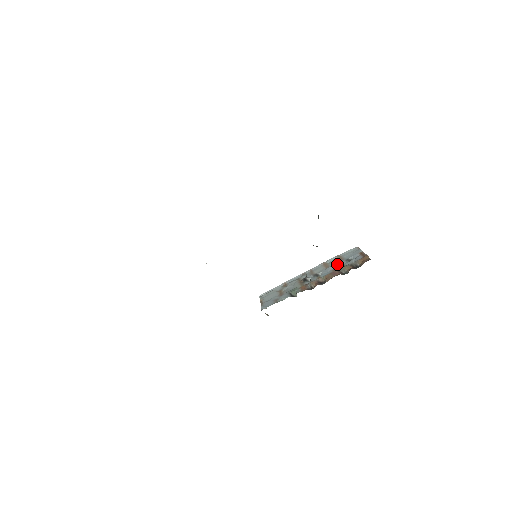
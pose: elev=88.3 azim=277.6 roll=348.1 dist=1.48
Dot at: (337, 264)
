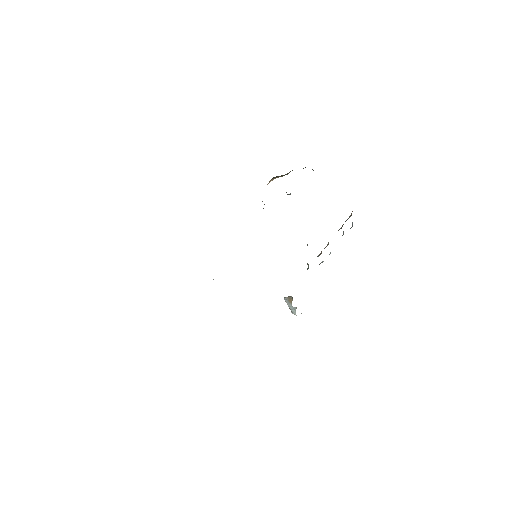
Dot at: occluded
